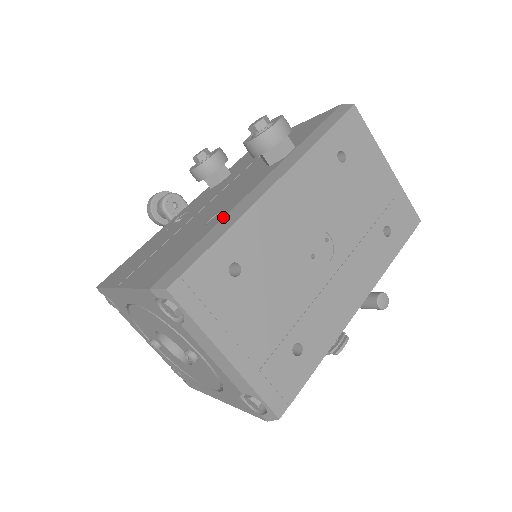
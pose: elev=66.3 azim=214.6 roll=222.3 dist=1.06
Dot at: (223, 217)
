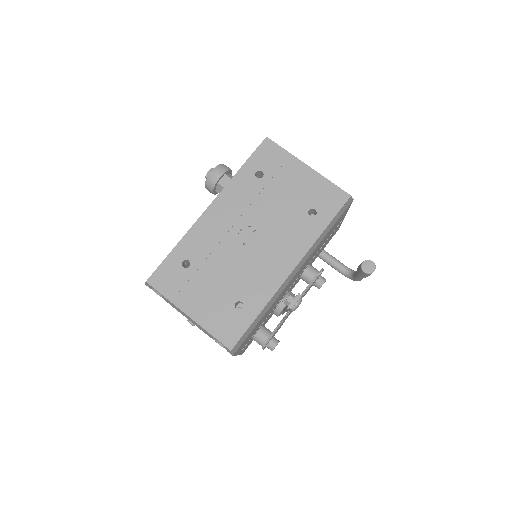
Dot at: occluded
